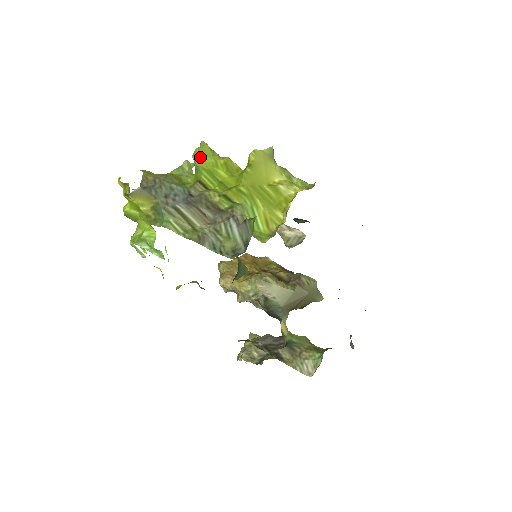
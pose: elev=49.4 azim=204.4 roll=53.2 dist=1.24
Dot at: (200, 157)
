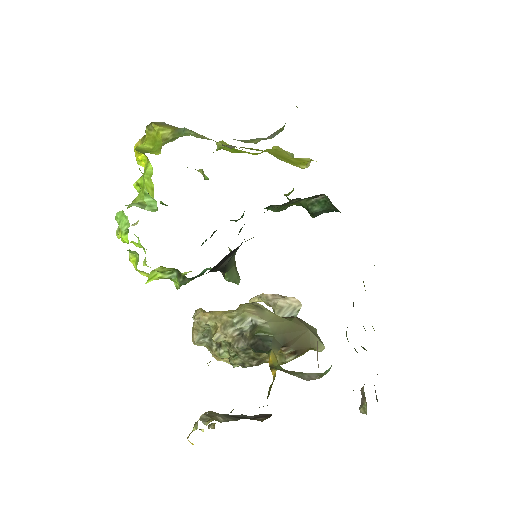
Dot at: (224, 143)
